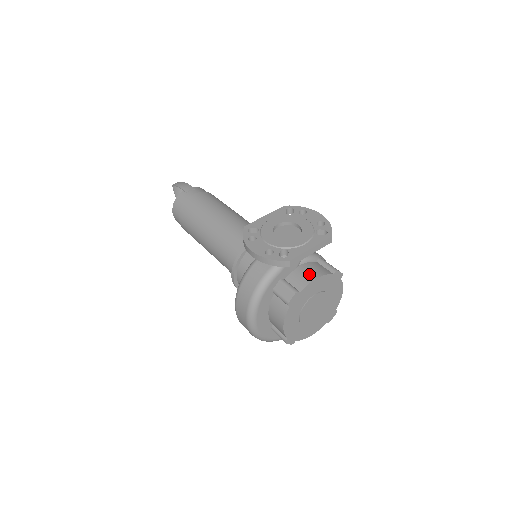
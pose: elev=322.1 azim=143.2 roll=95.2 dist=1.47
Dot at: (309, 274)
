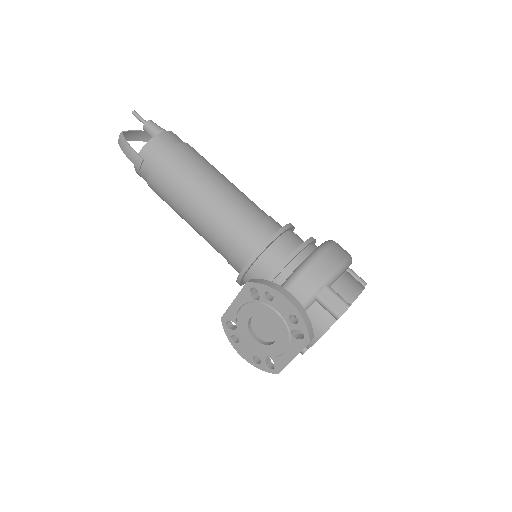
Dot at: occluded
